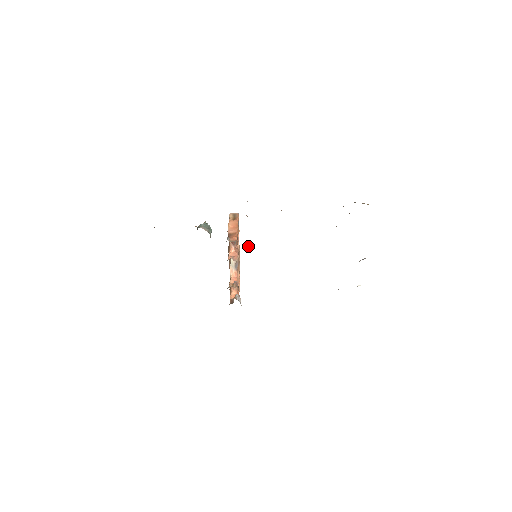
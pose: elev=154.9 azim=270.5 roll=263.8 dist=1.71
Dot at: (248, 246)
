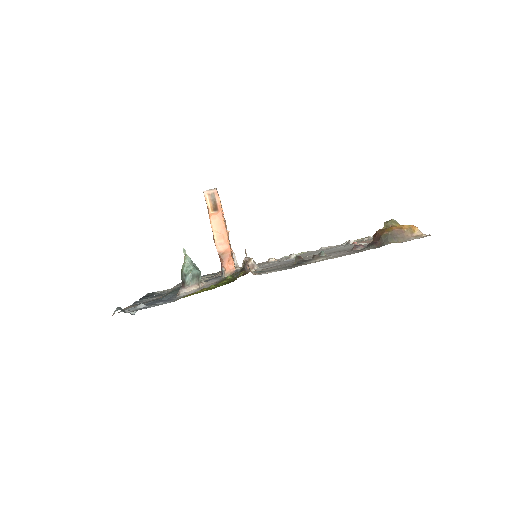
Dot at: (247, 262)
